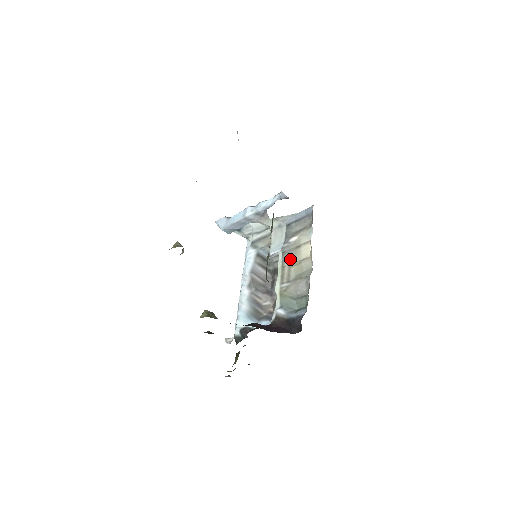
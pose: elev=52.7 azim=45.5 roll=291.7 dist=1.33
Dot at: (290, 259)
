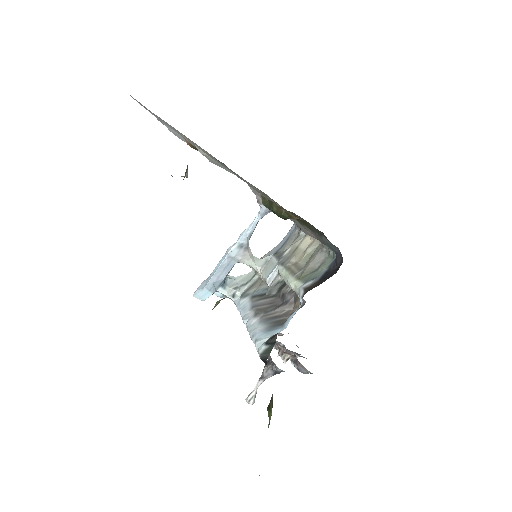
Dot at: (292, 260)
